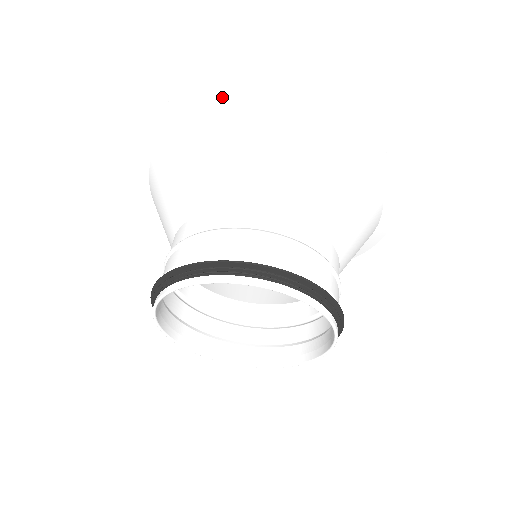
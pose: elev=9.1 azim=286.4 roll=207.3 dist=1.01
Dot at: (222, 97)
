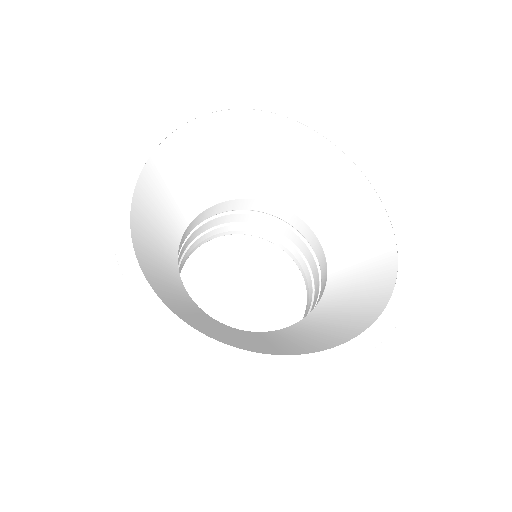
Dot at: (314, 353)
